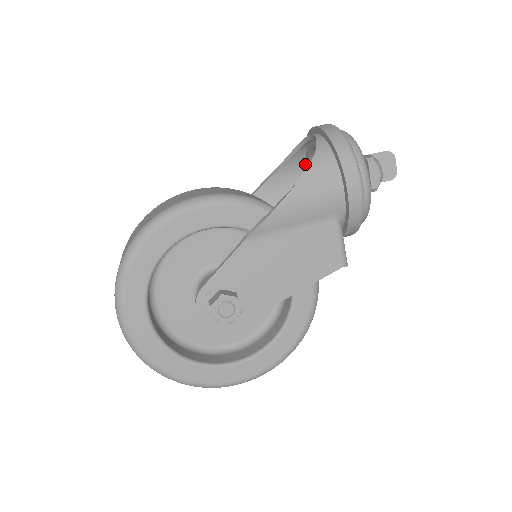
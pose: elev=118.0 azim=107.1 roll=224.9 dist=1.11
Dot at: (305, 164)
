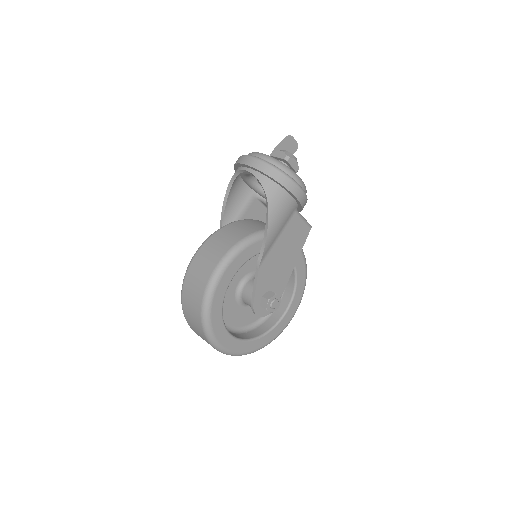
Dot at: (240, 177)
